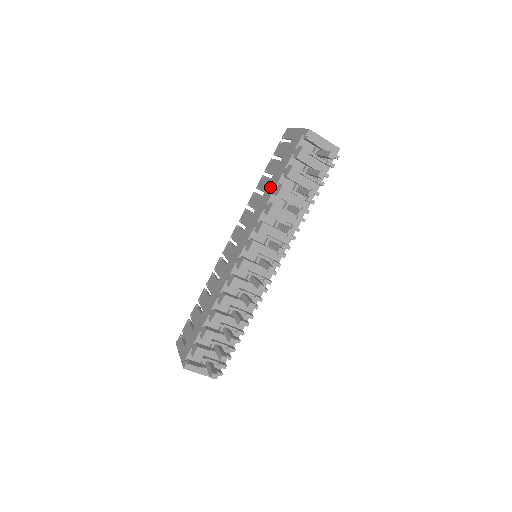
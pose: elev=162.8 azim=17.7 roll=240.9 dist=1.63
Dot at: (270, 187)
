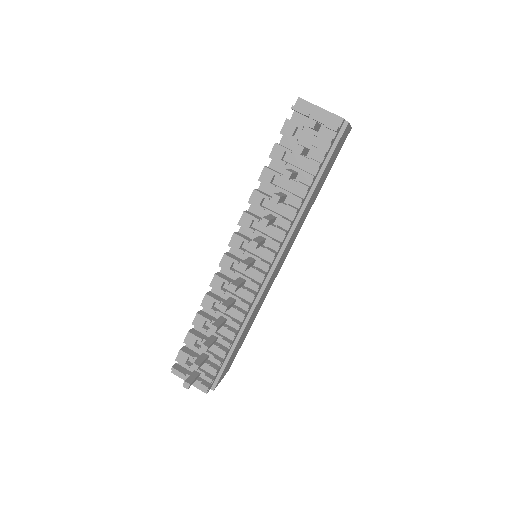
Dot at: occluded
